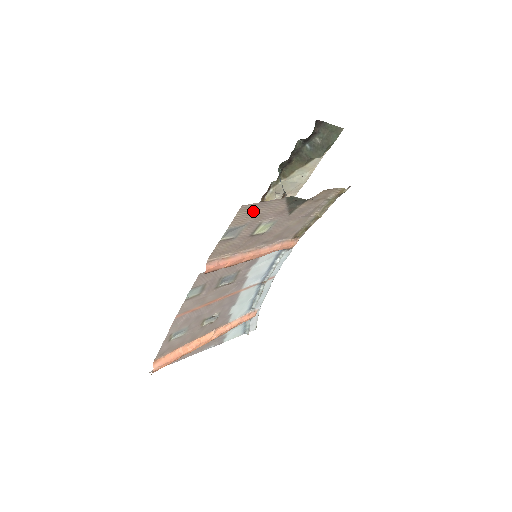
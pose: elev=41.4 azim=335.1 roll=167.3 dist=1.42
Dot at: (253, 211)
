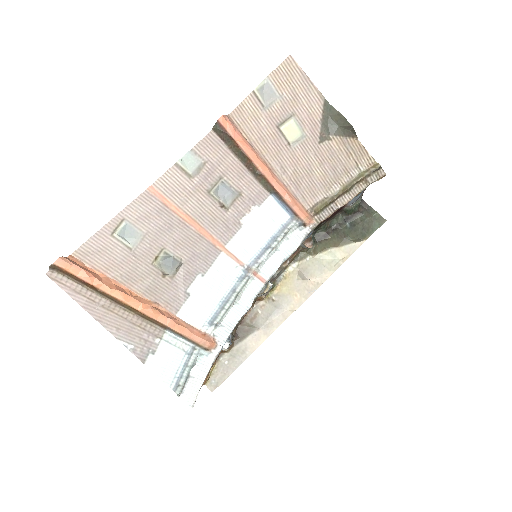
Dot at: (294, 81)
